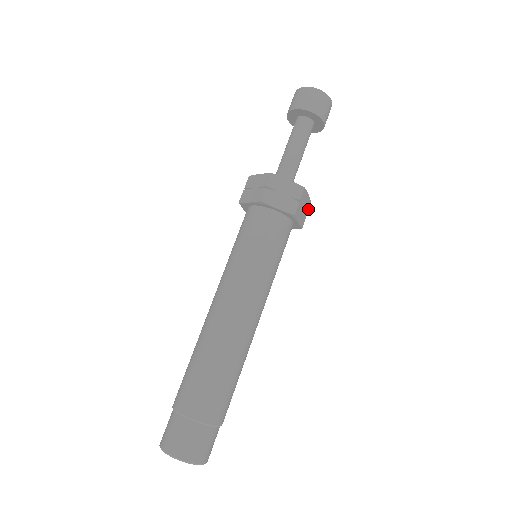
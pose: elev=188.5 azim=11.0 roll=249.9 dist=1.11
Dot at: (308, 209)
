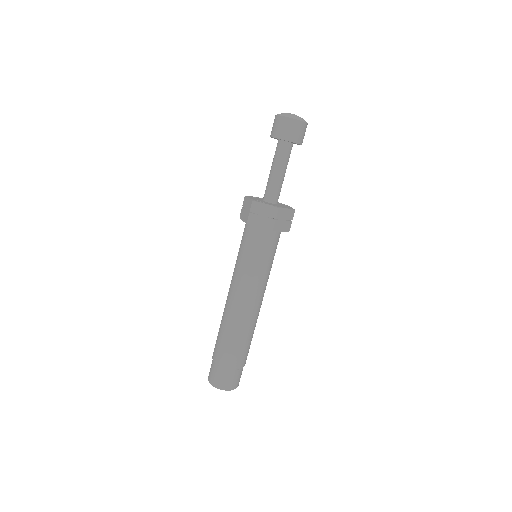
Dot at: occluded
